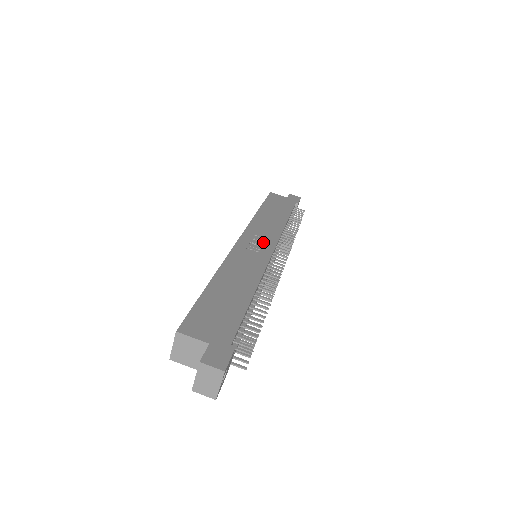
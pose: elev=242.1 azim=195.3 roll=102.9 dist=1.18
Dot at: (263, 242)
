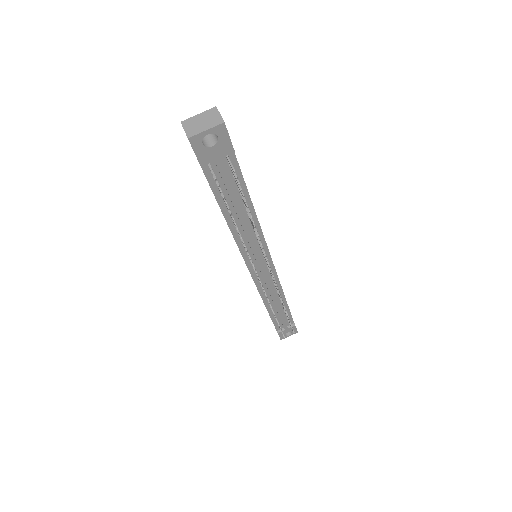
Dot at: occluded
